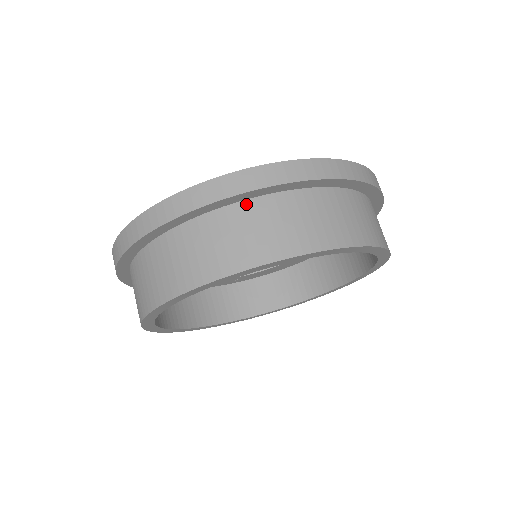
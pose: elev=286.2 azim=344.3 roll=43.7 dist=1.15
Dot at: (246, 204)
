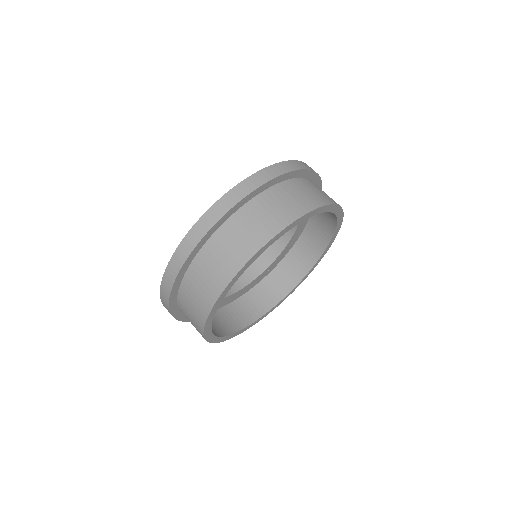
Dot at: (206, 247)
